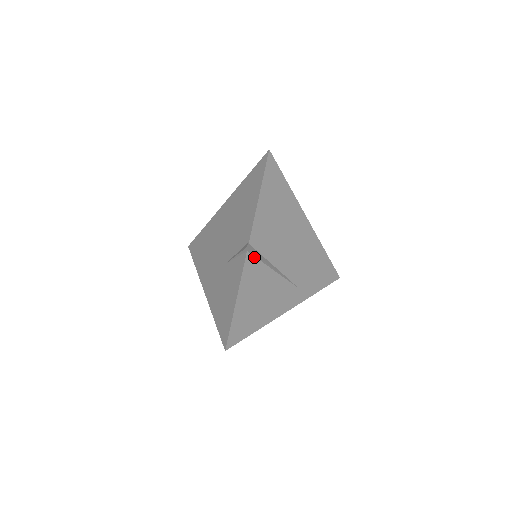
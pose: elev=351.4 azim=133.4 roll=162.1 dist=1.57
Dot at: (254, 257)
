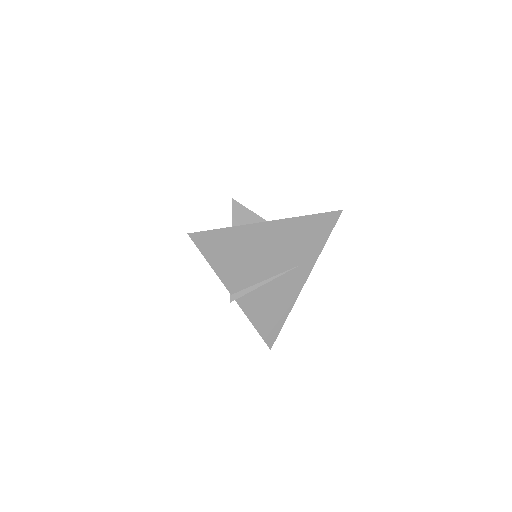
Dot at: (243, 295)
